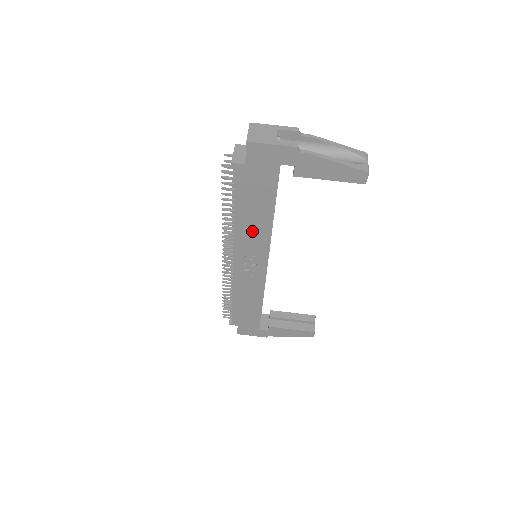
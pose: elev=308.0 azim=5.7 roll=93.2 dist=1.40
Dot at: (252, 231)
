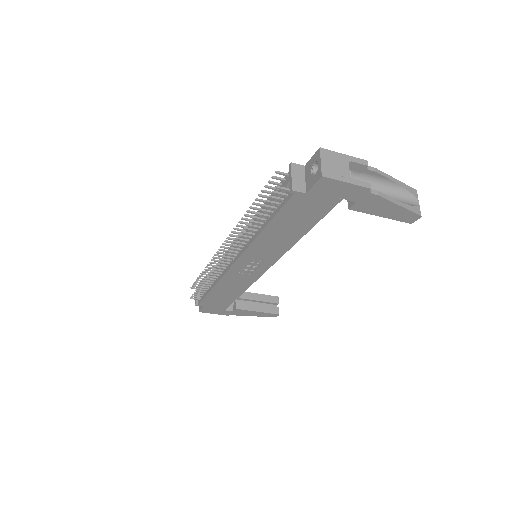
Dot at: (273, 243)
